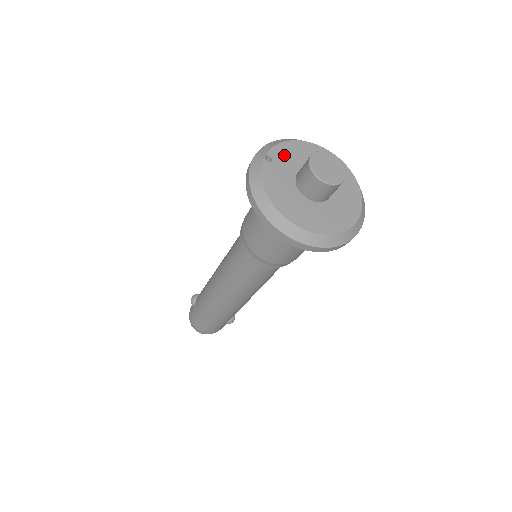
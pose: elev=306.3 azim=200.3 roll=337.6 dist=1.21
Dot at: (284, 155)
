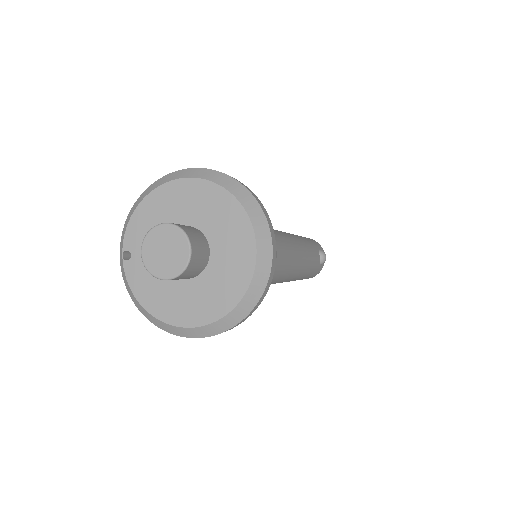
Dot at: (139, 235)
